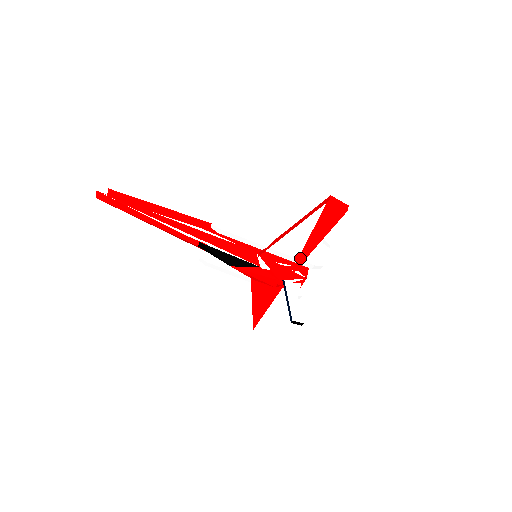
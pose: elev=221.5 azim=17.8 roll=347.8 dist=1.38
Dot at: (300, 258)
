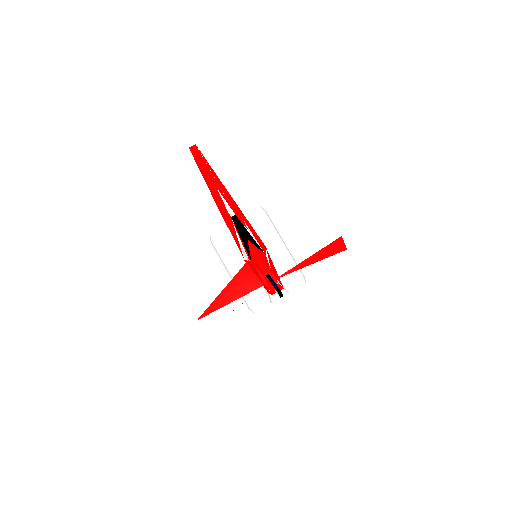
Dot at: (292, 268)
